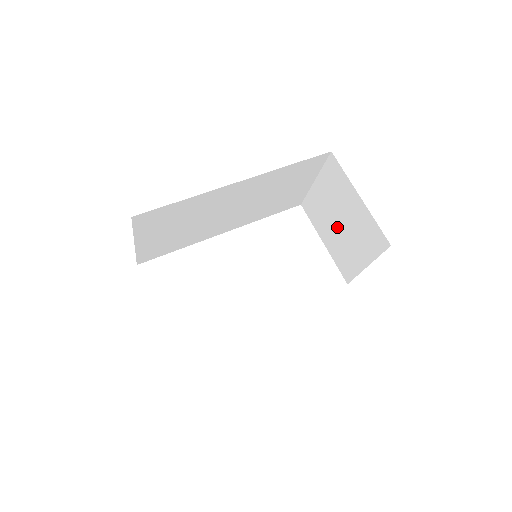
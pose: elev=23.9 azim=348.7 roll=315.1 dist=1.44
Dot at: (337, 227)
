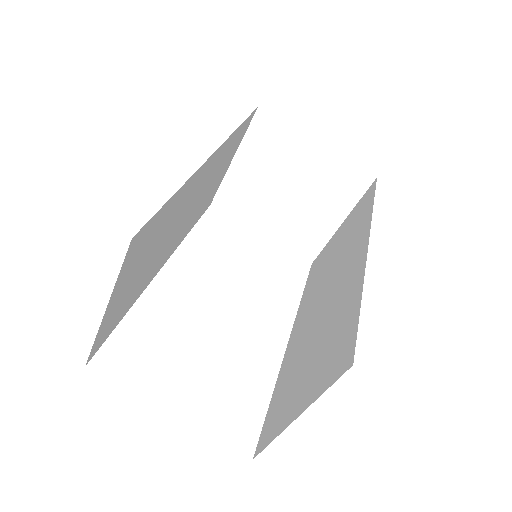
Dot at: (283, 201)
